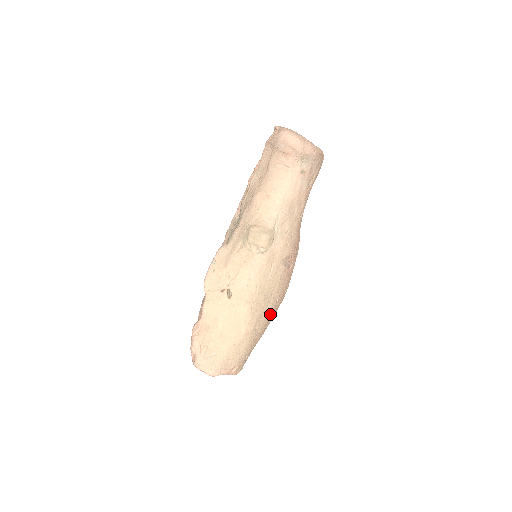
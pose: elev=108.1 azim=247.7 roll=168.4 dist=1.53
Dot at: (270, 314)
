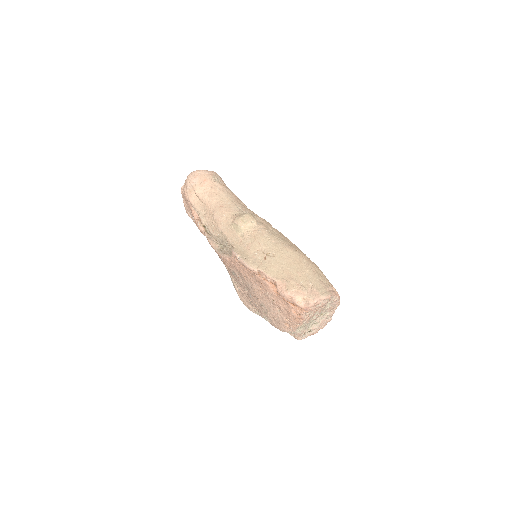
Dot at: occluded
